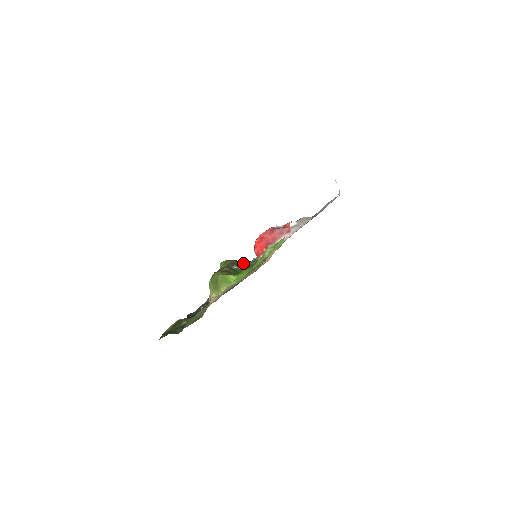
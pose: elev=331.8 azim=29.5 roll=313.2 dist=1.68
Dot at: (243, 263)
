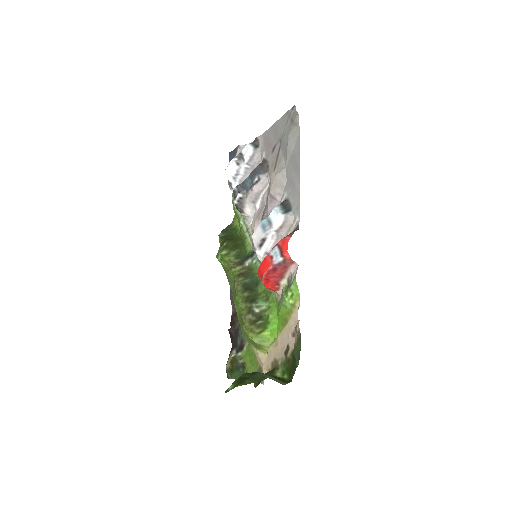
Dot at: (245, 263)
